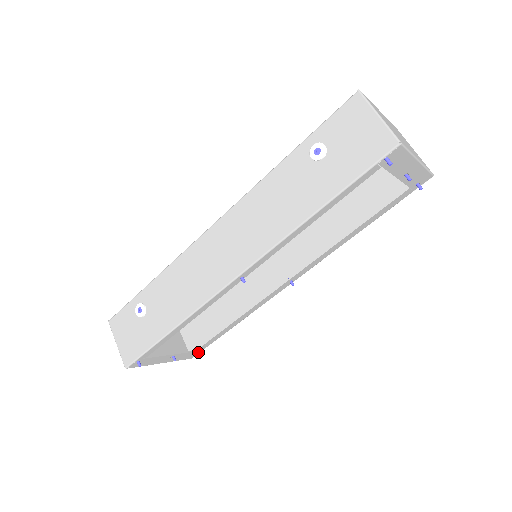
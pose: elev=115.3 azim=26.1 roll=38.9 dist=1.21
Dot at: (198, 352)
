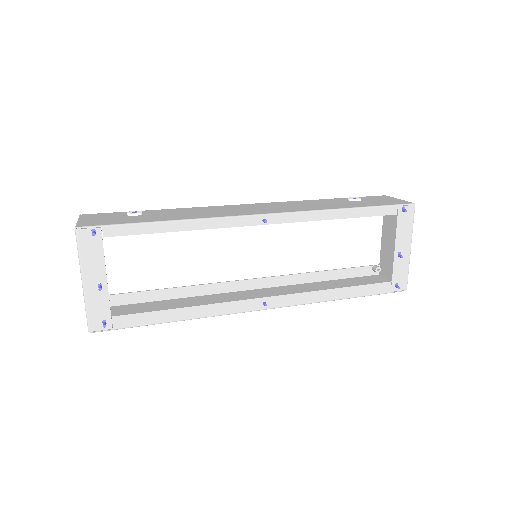
Dot at: (107, 327)
